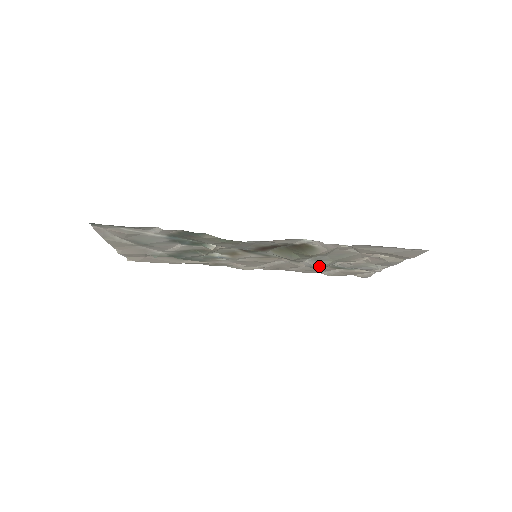
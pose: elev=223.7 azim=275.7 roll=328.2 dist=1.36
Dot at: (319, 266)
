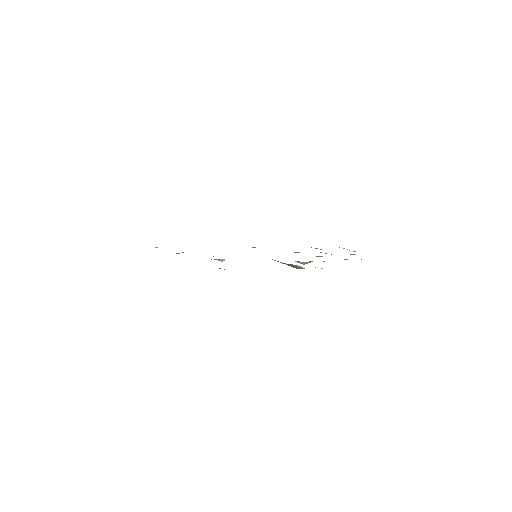
Dot at: (304, 264)
